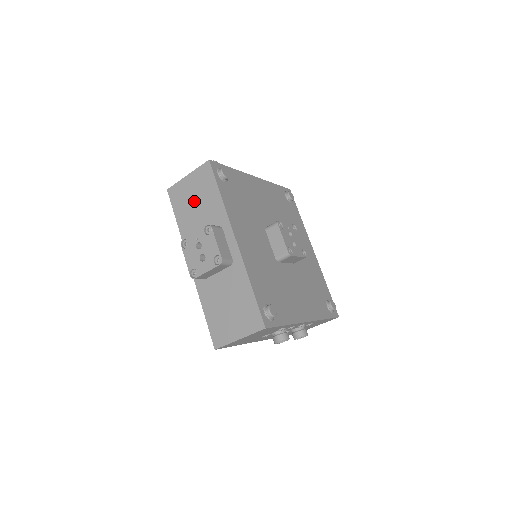
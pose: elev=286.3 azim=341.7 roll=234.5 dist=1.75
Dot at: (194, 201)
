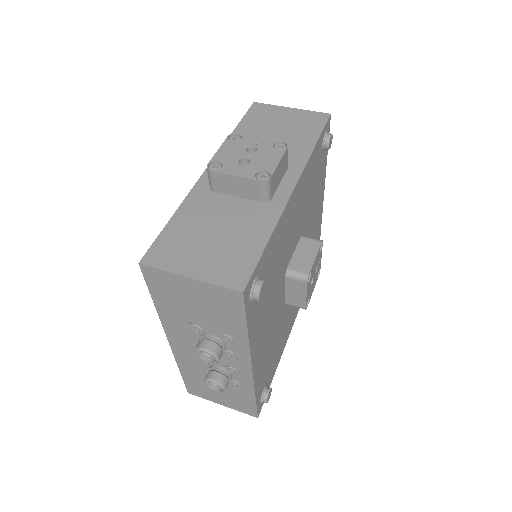
Dot at: (277, 128)
